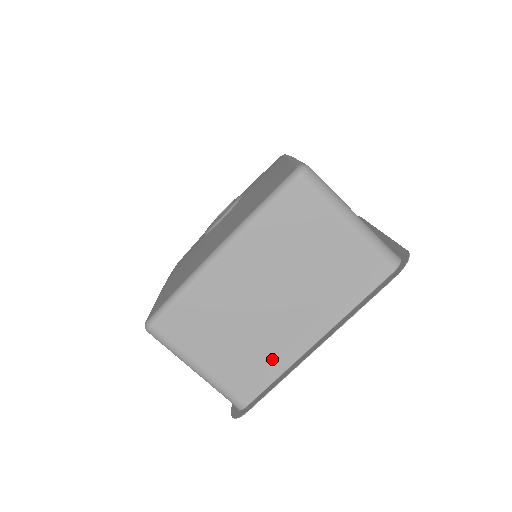
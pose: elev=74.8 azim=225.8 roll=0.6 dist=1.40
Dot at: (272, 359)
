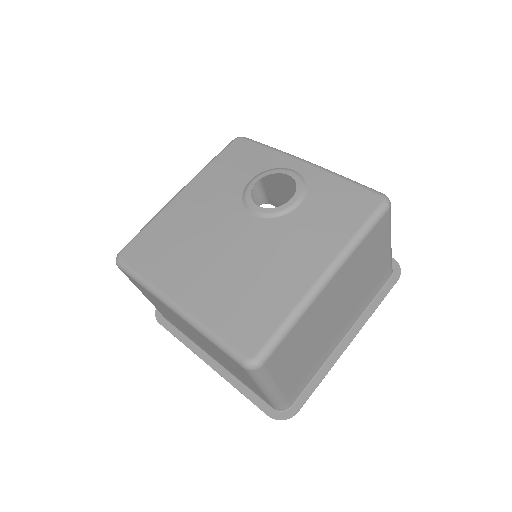
Dot at: (185, 333)
